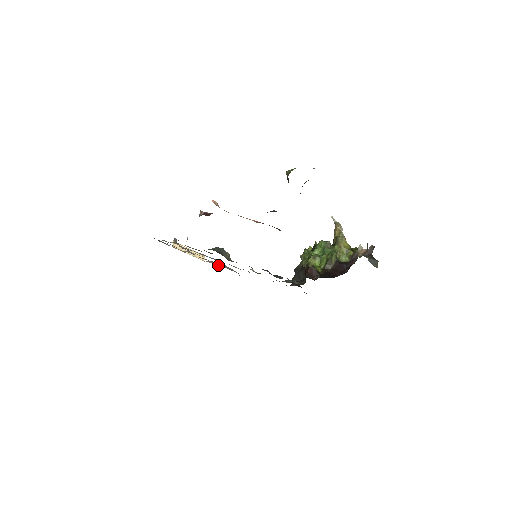
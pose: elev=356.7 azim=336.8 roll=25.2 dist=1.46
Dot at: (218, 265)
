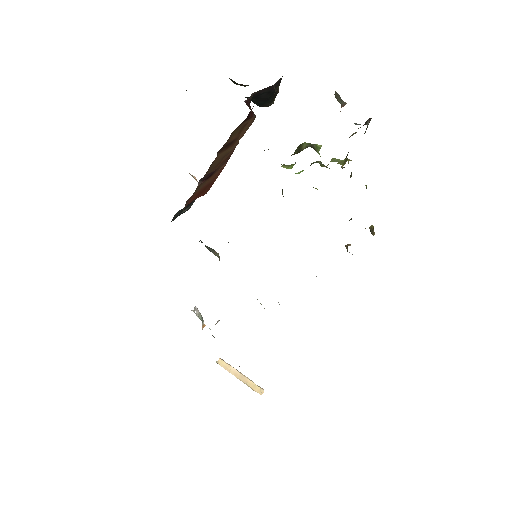
Dot at: occluded
